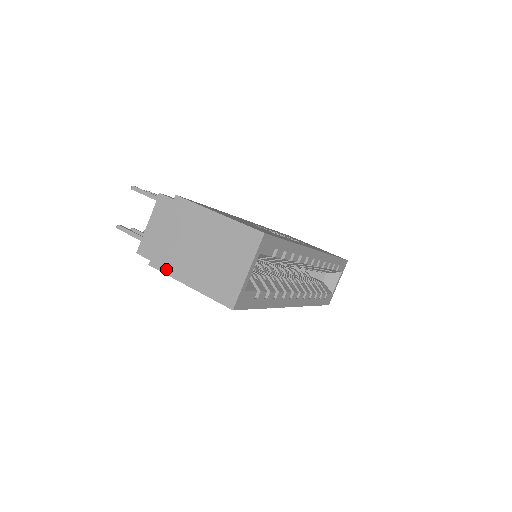
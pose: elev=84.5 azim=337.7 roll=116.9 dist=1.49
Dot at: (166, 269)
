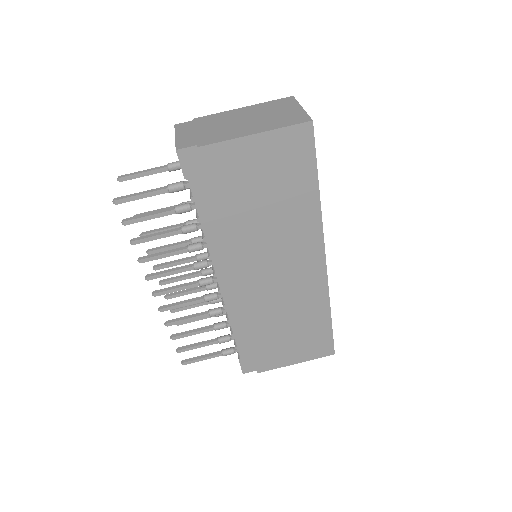
Dot at: (221, 139)
